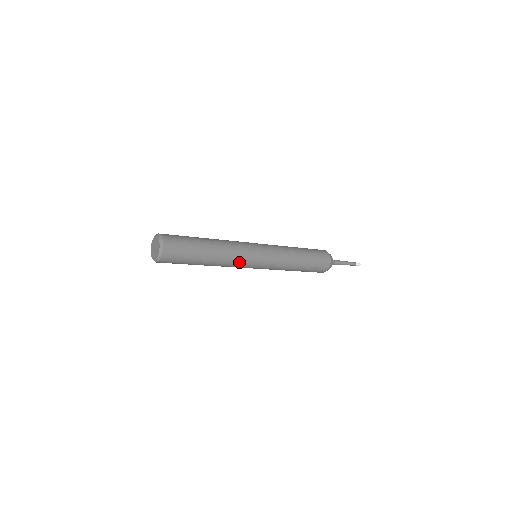
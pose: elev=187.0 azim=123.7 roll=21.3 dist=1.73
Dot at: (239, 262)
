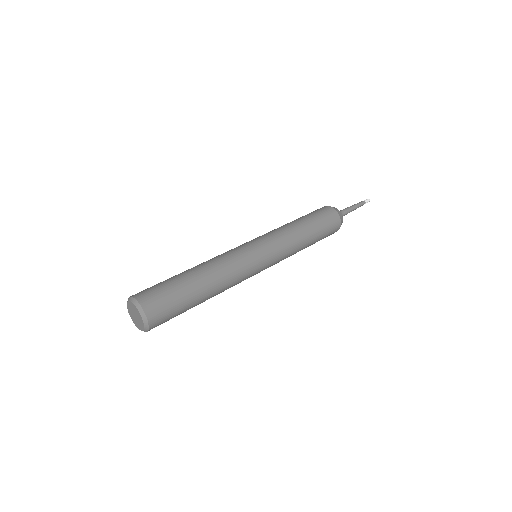
Dot at: occluded
